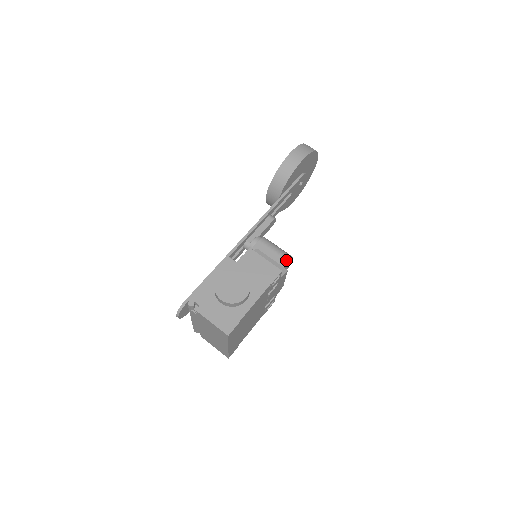
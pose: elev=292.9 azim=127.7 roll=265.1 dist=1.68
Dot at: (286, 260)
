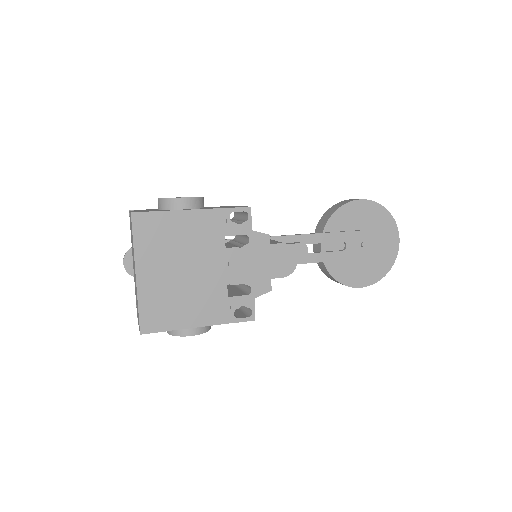
Dot at: (281, 243)
